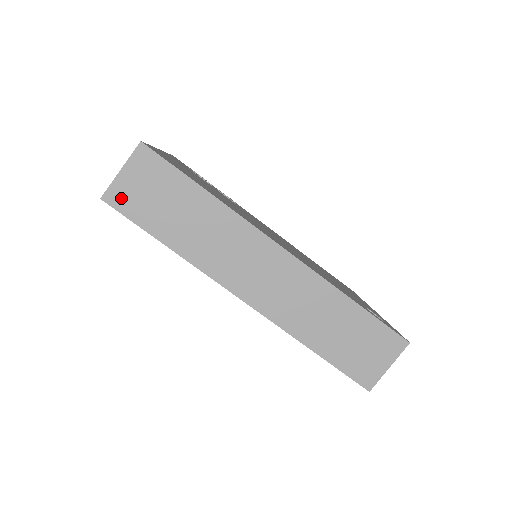
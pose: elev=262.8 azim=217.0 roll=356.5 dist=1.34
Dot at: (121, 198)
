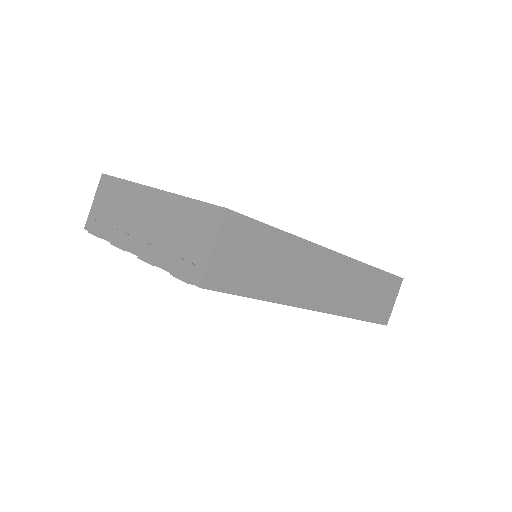
Dot at: (218, 277)
